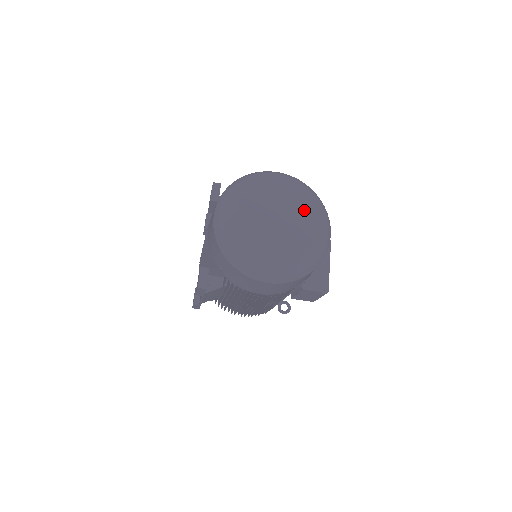
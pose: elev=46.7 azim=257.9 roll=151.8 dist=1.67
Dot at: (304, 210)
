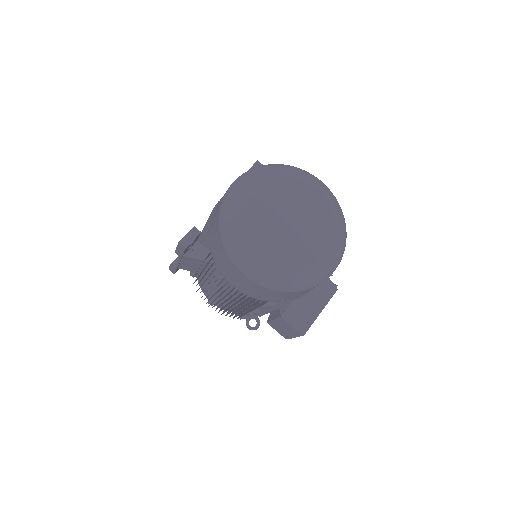
Dot at: (323, 228)
